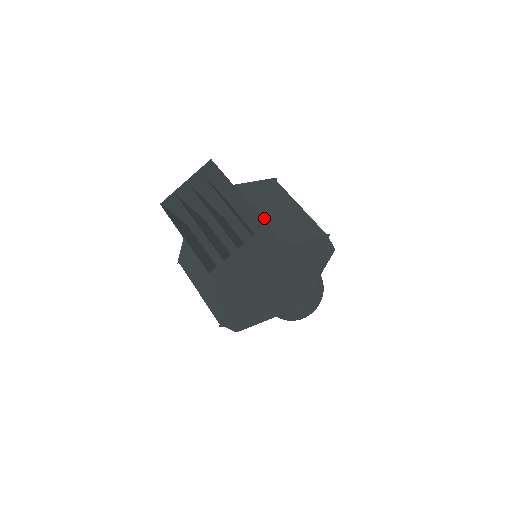
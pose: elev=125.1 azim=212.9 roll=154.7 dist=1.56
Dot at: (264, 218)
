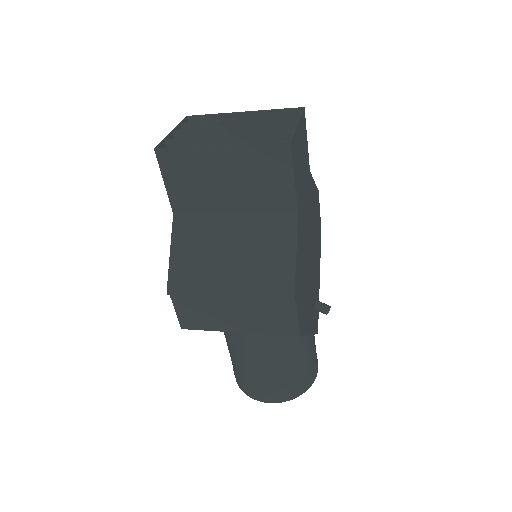
Dot at: occluded
